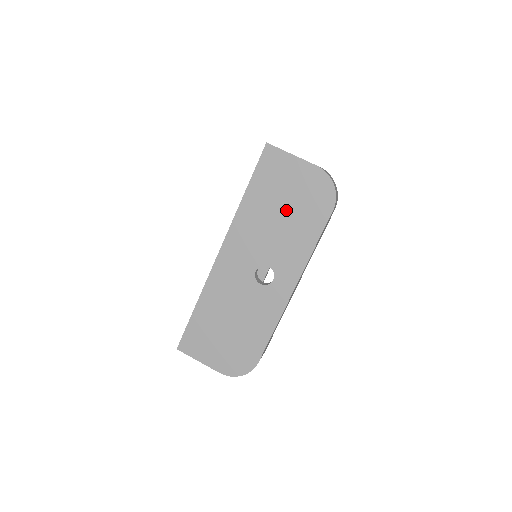
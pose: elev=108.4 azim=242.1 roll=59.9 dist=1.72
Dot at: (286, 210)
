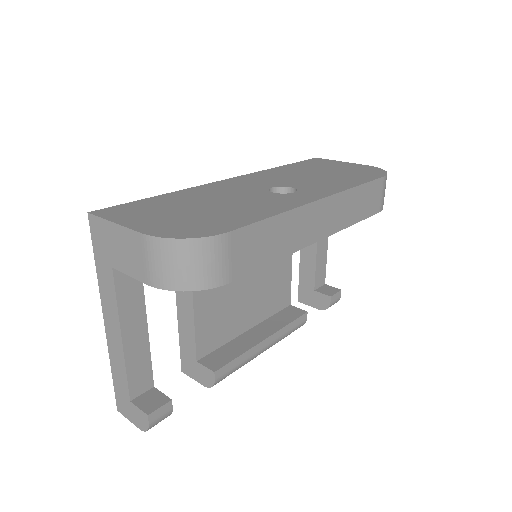
Dot at: (327, 173)
